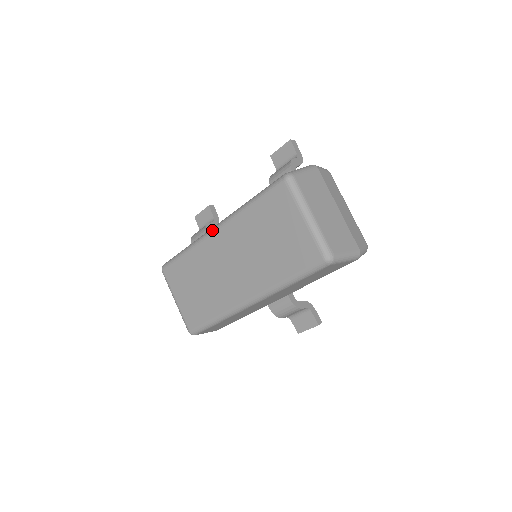
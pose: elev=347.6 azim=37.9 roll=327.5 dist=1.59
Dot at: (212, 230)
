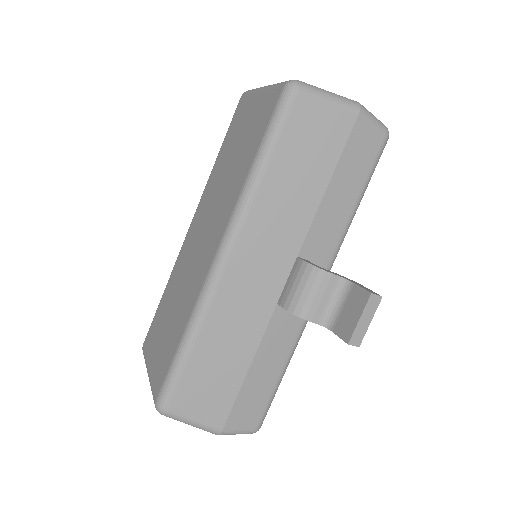
Dot at: (188, 230)
